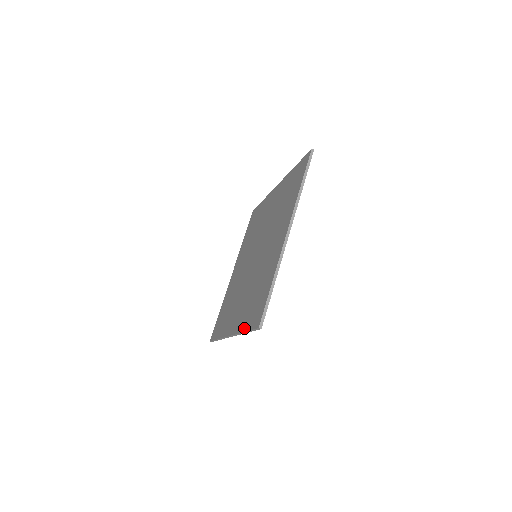
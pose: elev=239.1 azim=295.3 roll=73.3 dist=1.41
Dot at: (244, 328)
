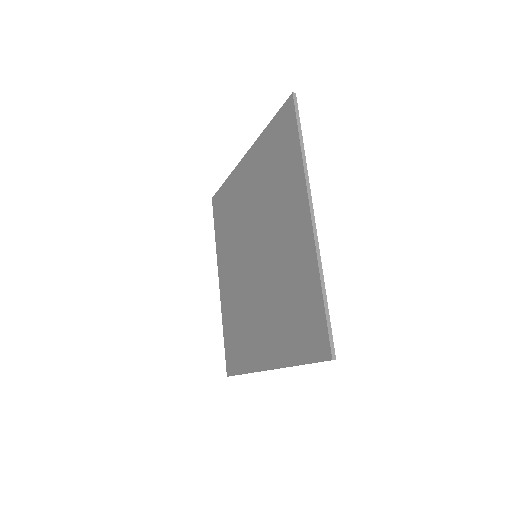
Dot at: (224, 330)
